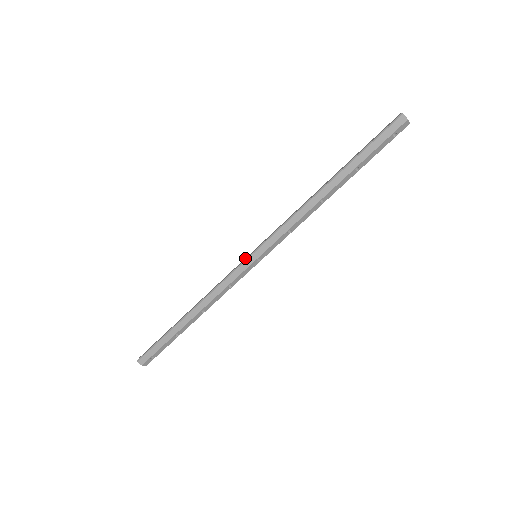
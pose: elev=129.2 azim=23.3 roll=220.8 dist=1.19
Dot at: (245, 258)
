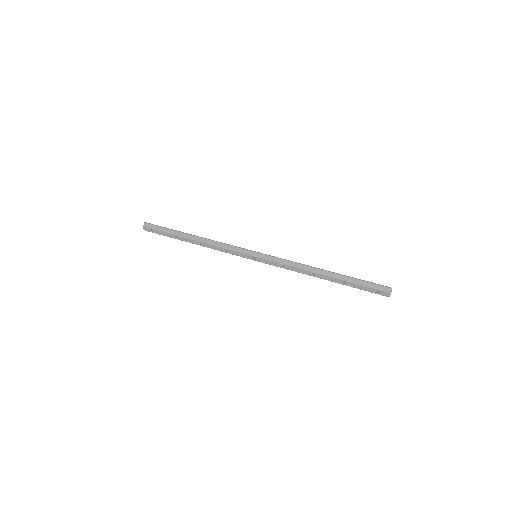
Dot at: (251, 250)
